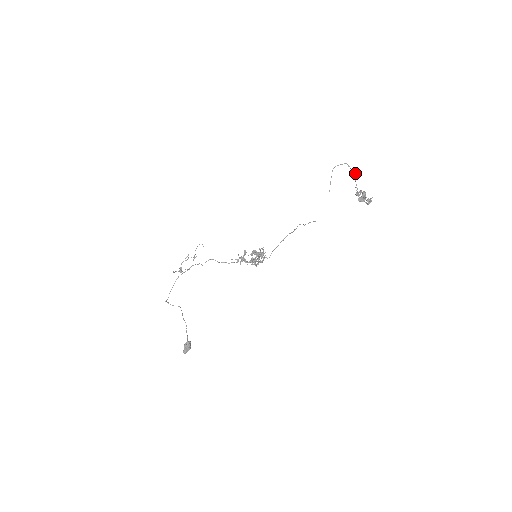
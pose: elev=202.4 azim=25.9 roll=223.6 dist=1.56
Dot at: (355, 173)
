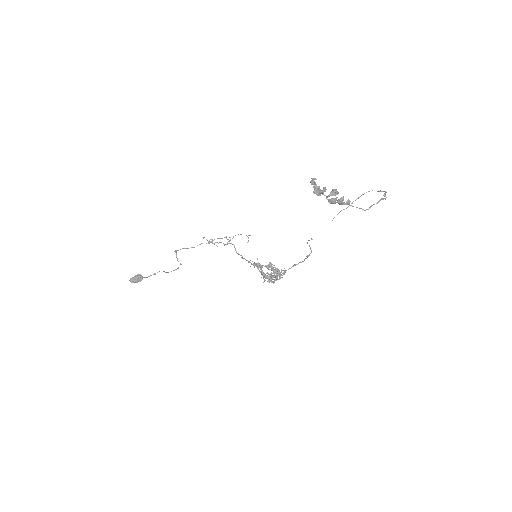
Dot at: (380, 200)
